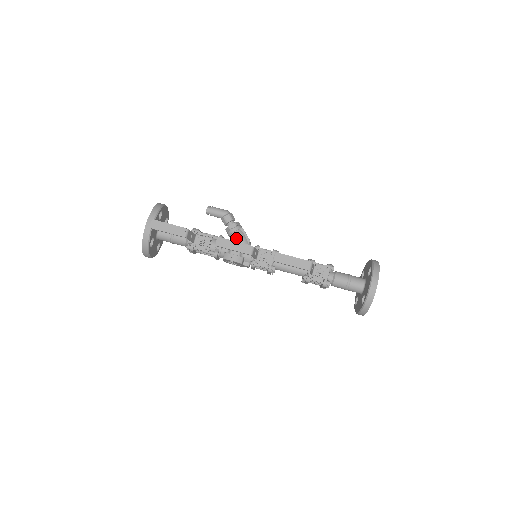
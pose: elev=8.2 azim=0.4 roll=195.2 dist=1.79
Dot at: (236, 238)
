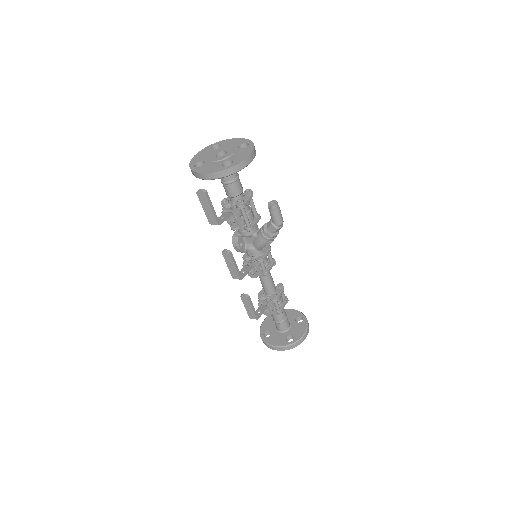
Dot at: (258, 240)
